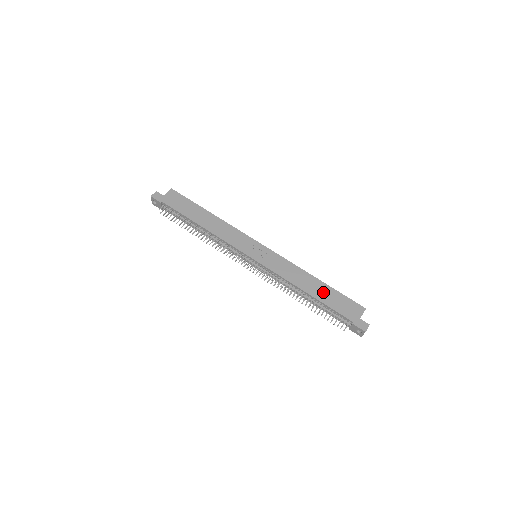
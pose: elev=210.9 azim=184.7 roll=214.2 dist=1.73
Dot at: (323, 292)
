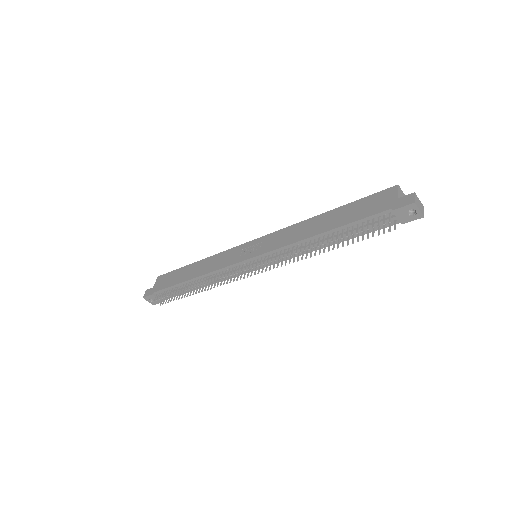
Dot at: (338, 217)
